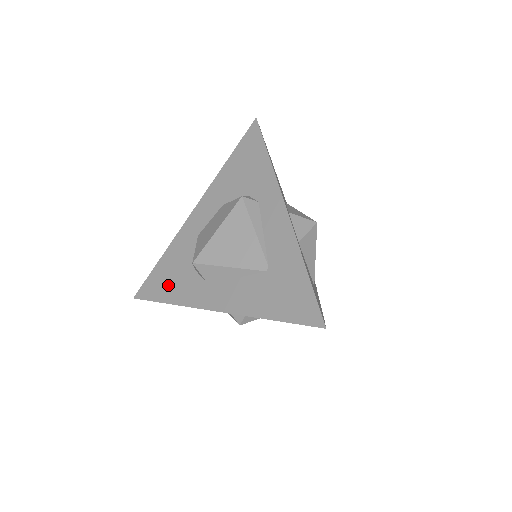
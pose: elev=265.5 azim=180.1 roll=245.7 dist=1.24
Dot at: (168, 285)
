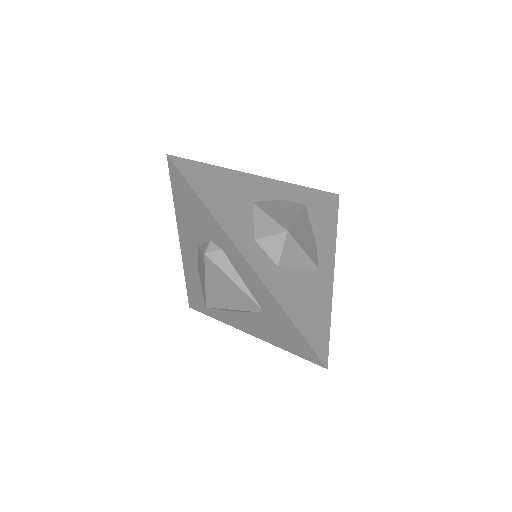
Dot at: (204, 304)
